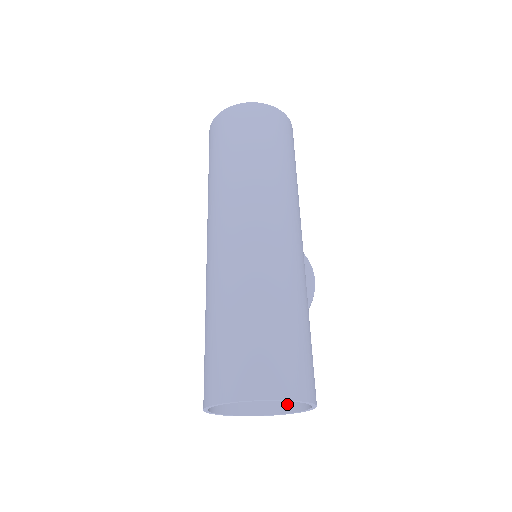
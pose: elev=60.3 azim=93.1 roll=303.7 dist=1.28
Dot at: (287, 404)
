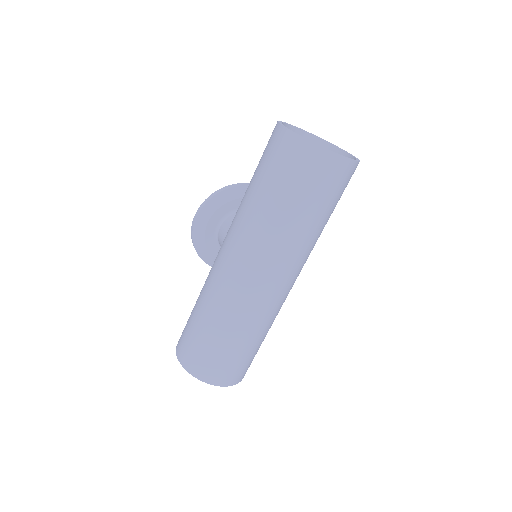
Dot at: occluded
